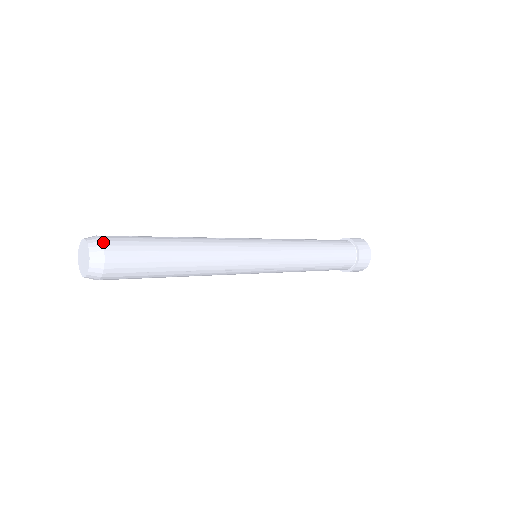
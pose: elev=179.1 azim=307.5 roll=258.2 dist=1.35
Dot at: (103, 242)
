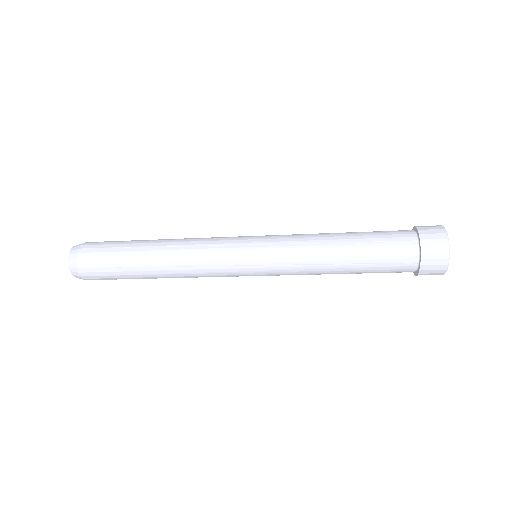
Dot at: (83, 244)
